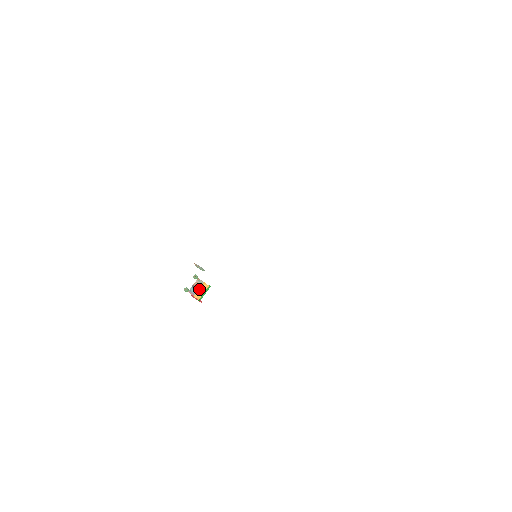
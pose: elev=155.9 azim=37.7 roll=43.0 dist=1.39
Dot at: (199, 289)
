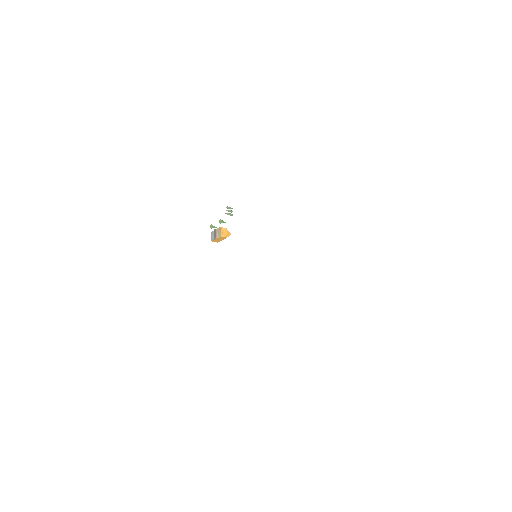
Dot at: (217, 239)
